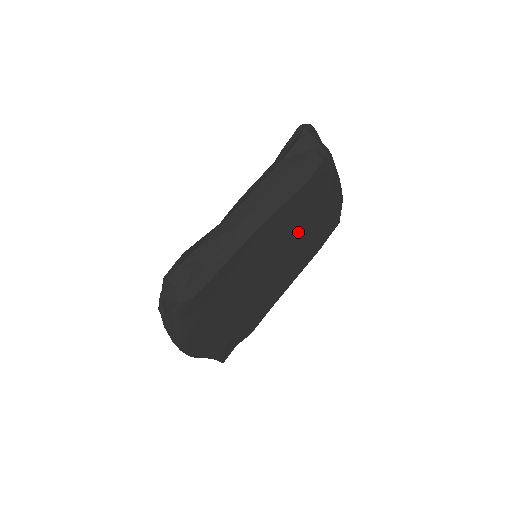
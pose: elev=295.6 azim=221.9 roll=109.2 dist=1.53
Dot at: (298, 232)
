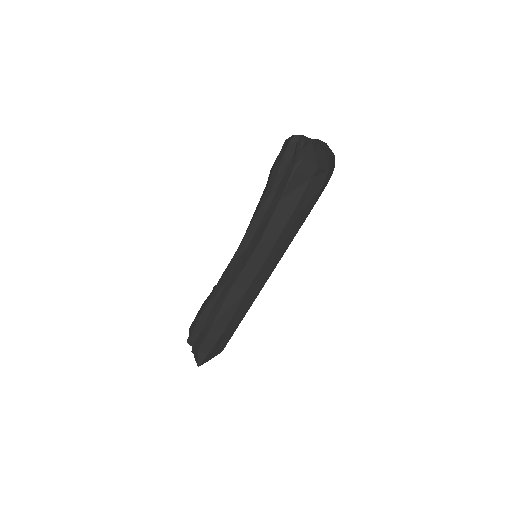
Dot at: occluded
